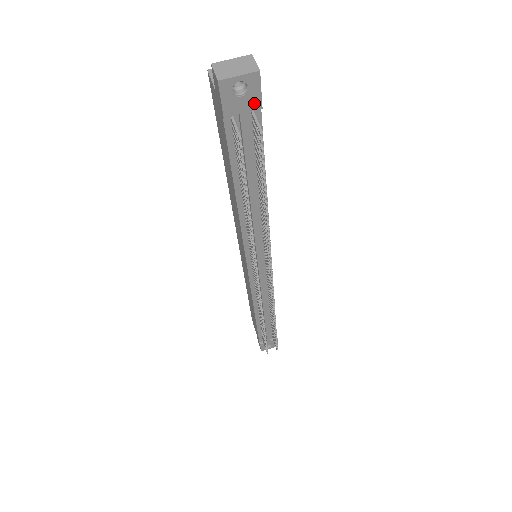
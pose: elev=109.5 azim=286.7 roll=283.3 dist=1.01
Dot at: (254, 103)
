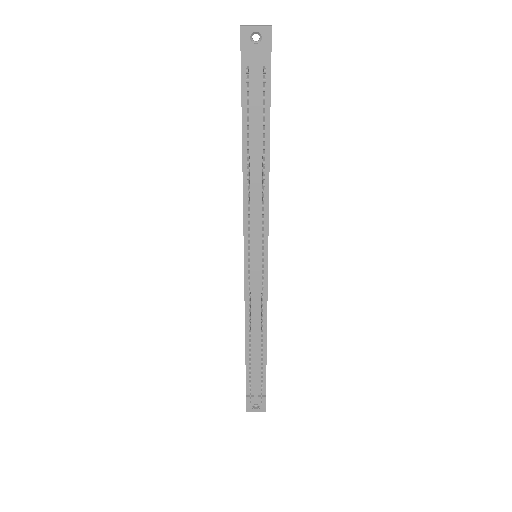
Dot at: (265, 55)
